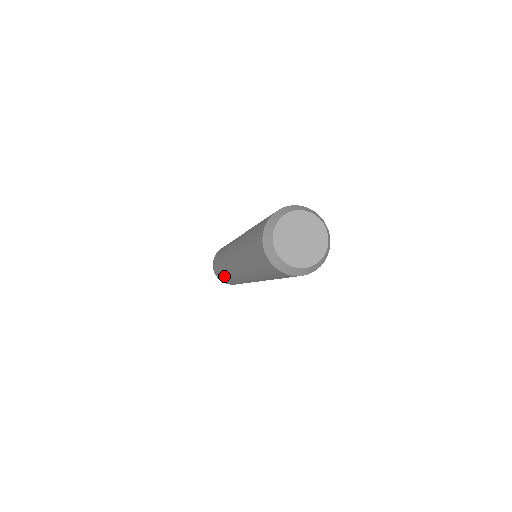
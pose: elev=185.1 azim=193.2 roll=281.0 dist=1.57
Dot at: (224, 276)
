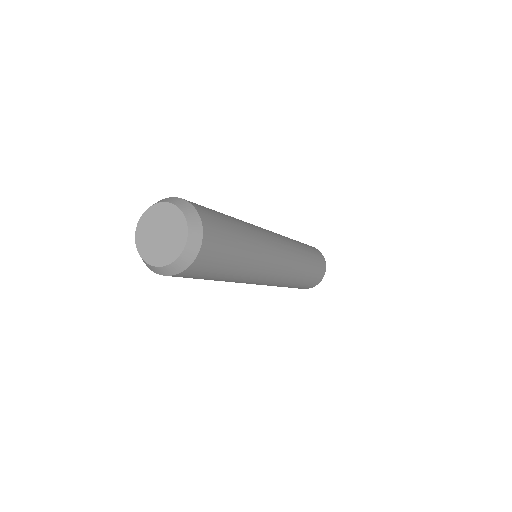
Dot at: occluded
